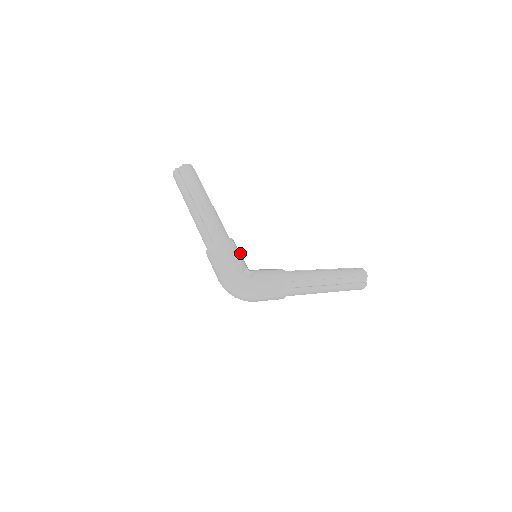
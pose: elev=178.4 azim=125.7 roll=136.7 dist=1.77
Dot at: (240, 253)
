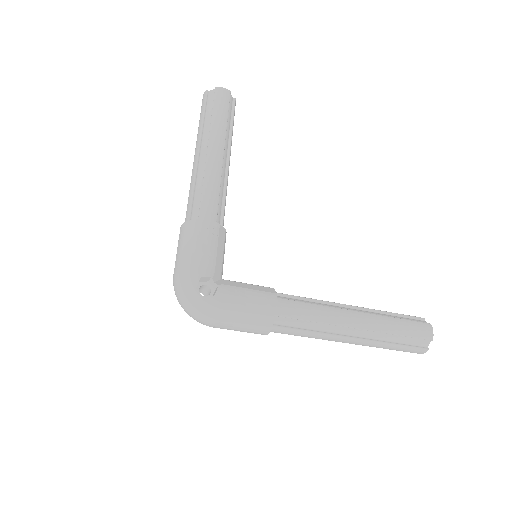
Dot at: (223, 248)
